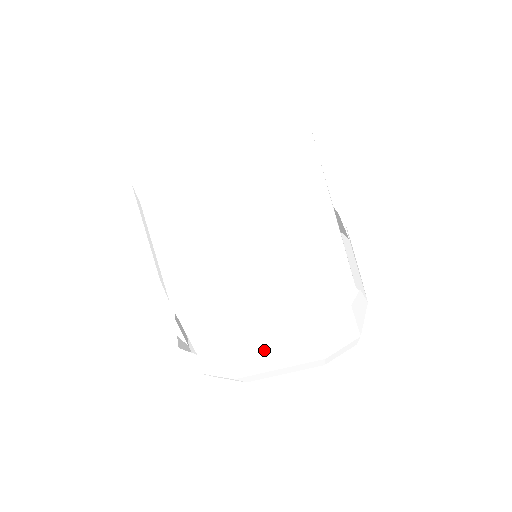
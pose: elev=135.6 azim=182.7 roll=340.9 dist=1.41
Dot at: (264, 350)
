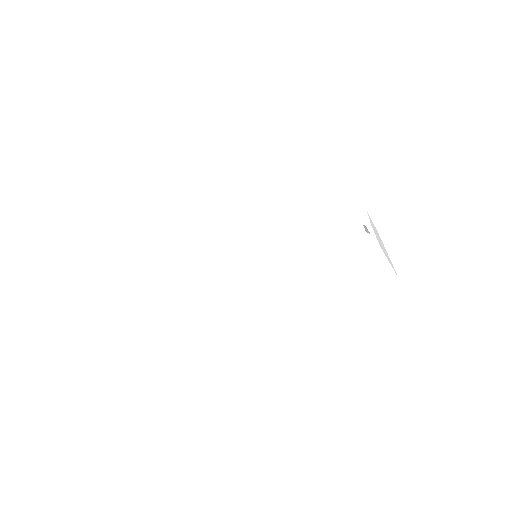
Dot at: (229, 302)
